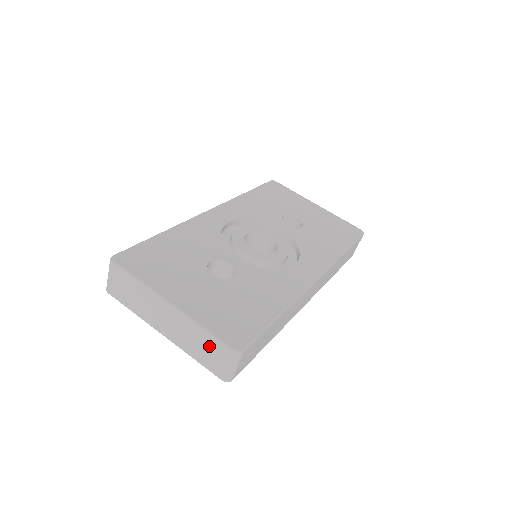
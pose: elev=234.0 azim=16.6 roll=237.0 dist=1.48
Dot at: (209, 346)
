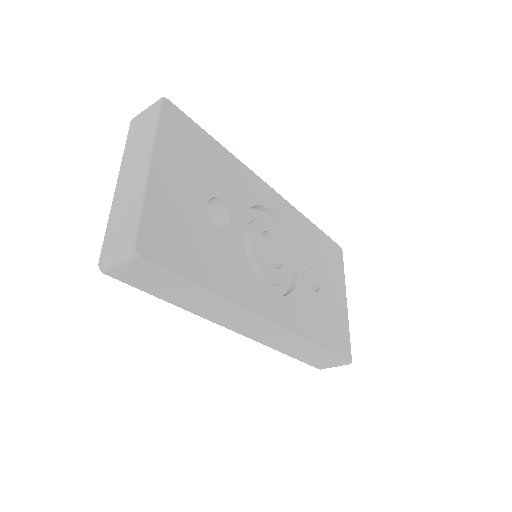
Dot at: (127, 224)
